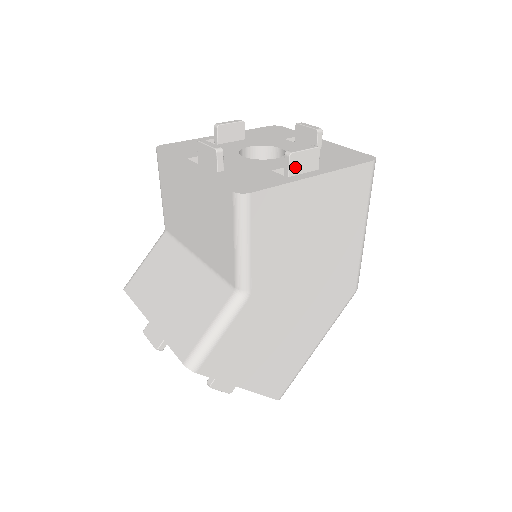
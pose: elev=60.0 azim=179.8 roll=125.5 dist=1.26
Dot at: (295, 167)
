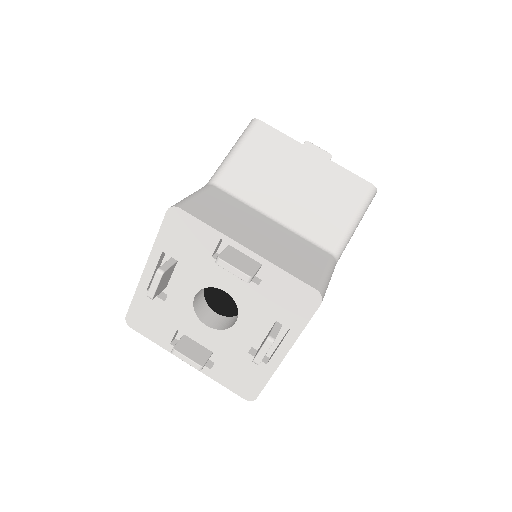
Dot at: occluded
